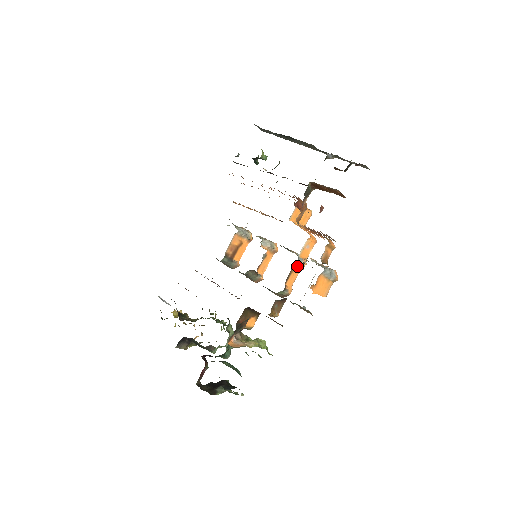
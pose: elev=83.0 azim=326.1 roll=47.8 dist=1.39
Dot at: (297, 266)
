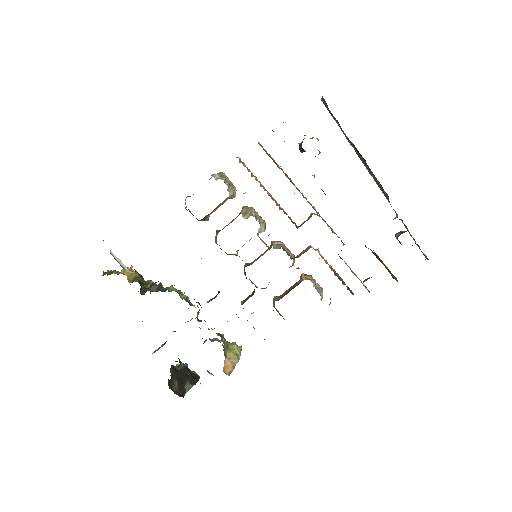
Dot at: occluded
